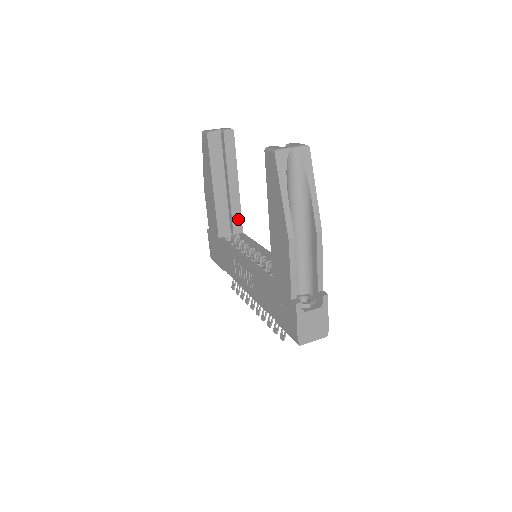
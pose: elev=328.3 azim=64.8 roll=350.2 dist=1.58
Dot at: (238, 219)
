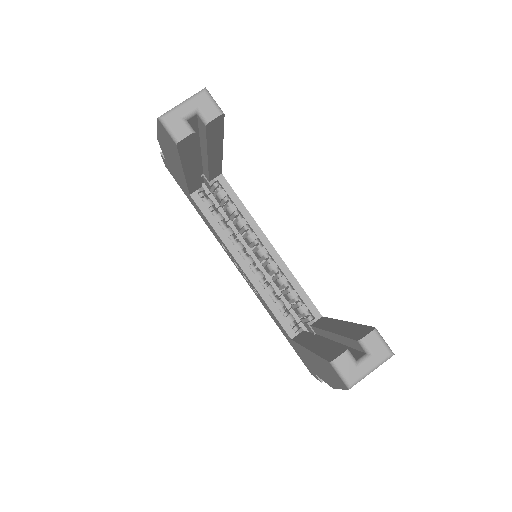
Dot at: (217, 170)
